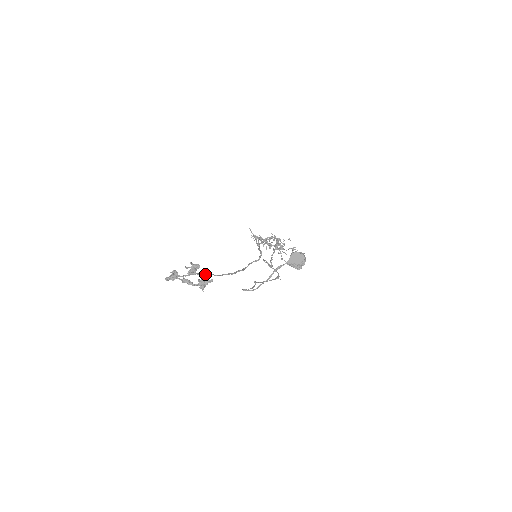
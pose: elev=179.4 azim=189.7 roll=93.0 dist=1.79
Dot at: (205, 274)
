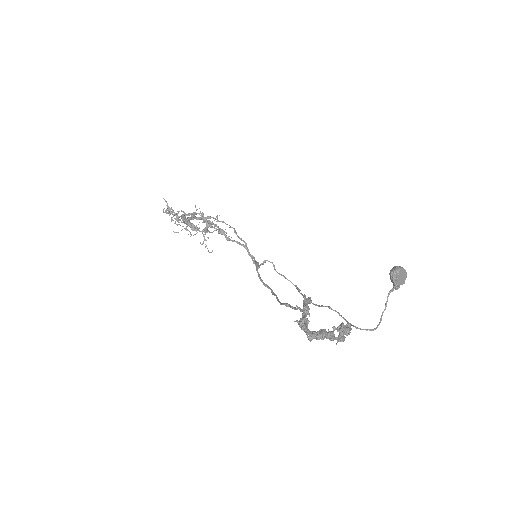
Dot at: occluded
